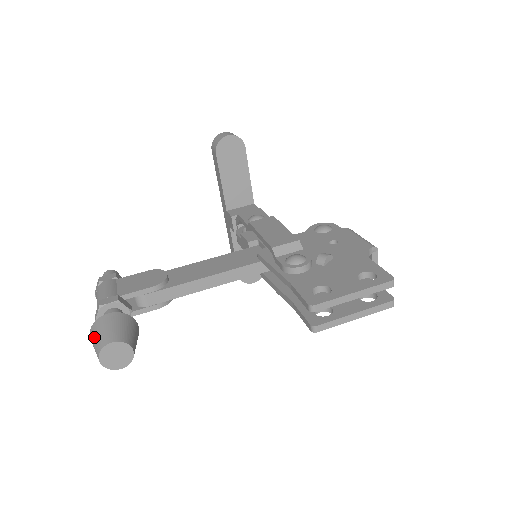
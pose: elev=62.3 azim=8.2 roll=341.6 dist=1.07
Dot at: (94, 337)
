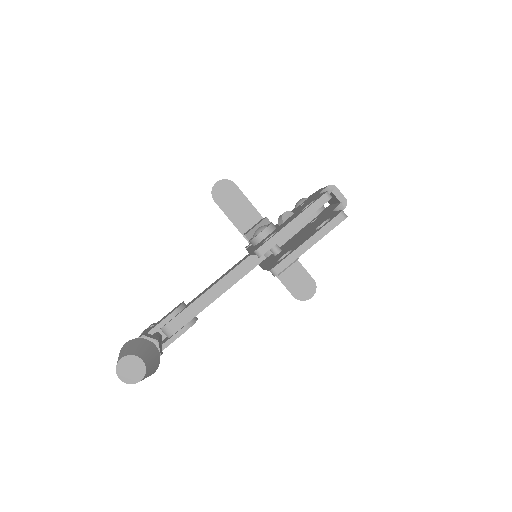
Dot at: occluded
